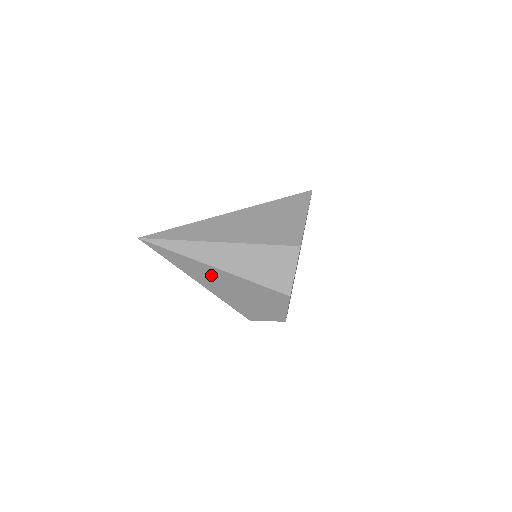
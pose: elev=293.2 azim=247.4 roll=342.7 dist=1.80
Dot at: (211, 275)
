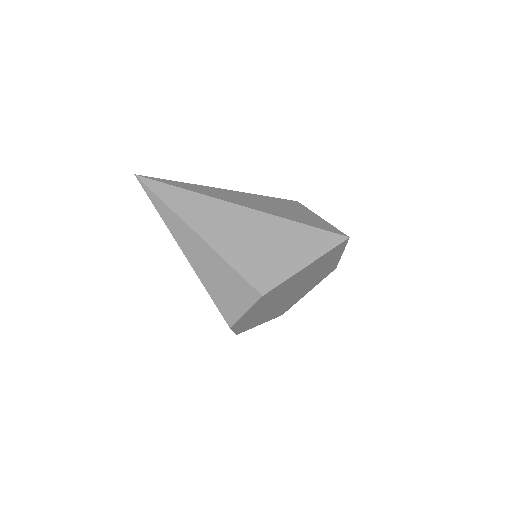
Dot at: occluded
